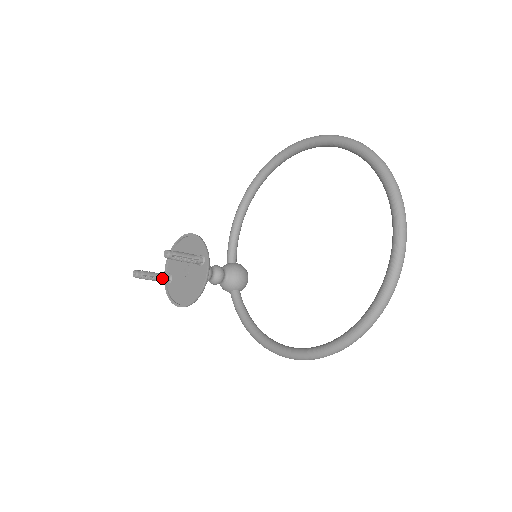
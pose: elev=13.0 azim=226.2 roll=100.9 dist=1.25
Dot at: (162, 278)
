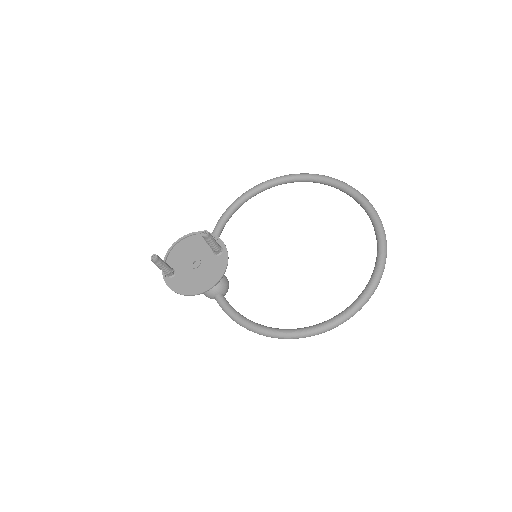
Dot at: (168, 270)
